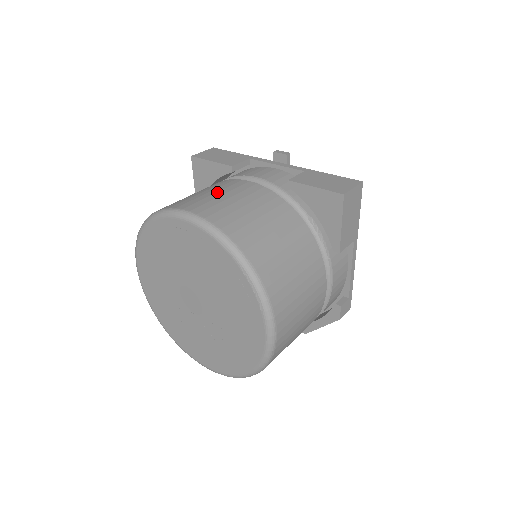
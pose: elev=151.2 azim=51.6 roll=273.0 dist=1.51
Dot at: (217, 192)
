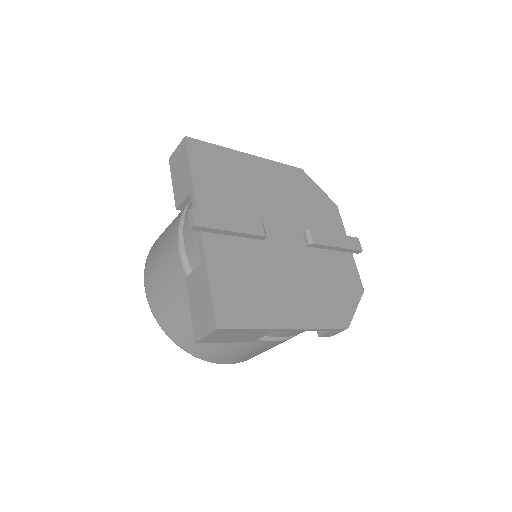
Dot at: (161, 259)
